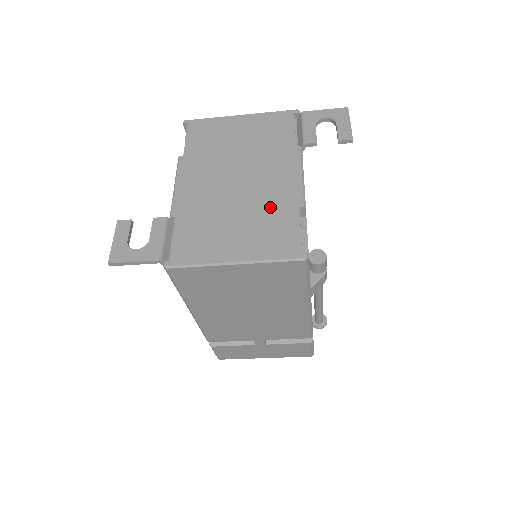
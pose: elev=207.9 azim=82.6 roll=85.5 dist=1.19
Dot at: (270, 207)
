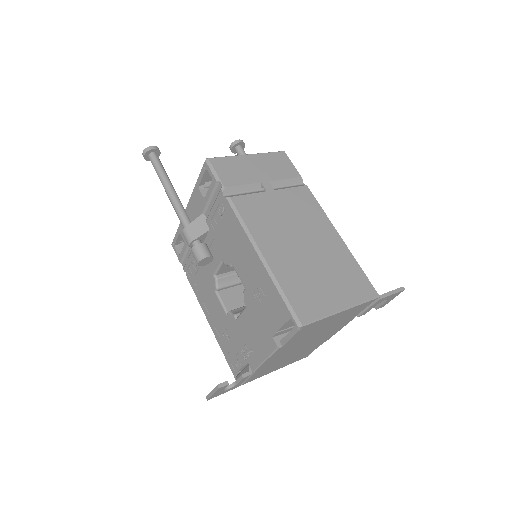
Dot at: (310, 348)
